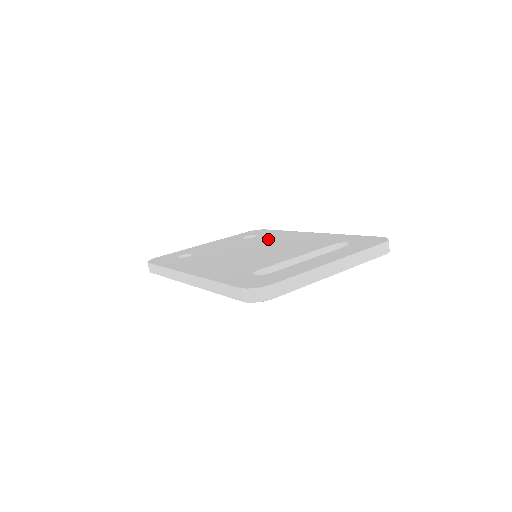
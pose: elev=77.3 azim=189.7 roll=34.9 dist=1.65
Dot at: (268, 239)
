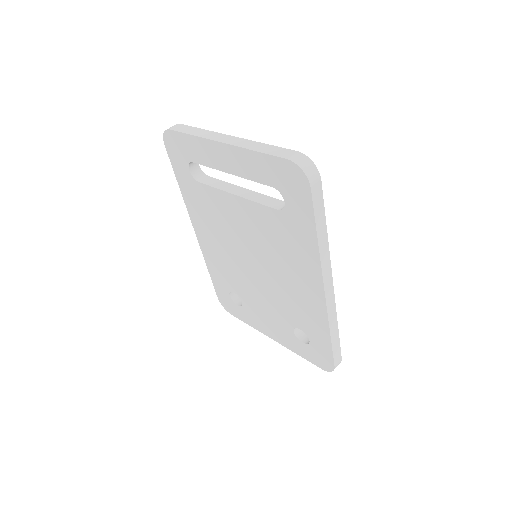
Dot at: occluded
